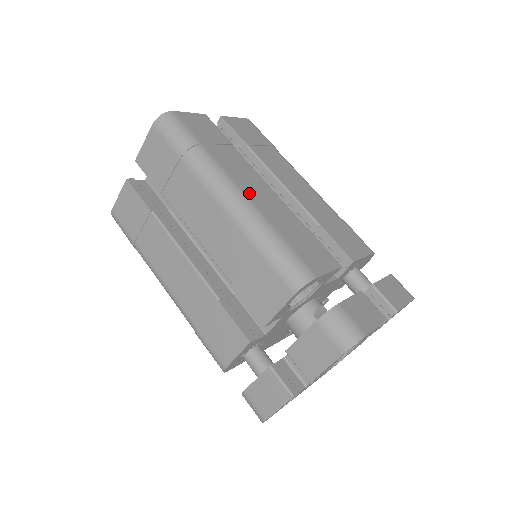
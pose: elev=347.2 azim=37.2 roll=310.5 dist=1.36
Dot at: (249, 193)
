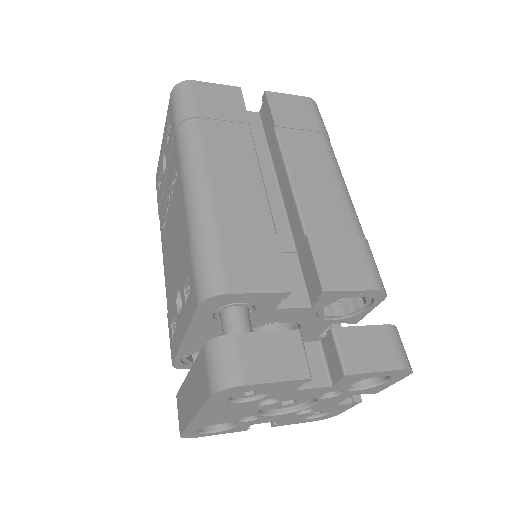
Dot at: occluded
